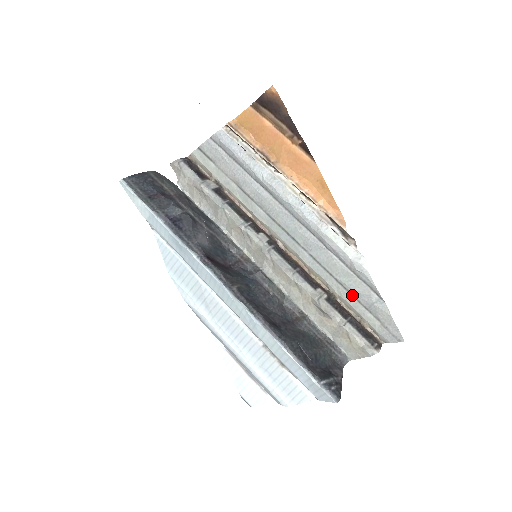
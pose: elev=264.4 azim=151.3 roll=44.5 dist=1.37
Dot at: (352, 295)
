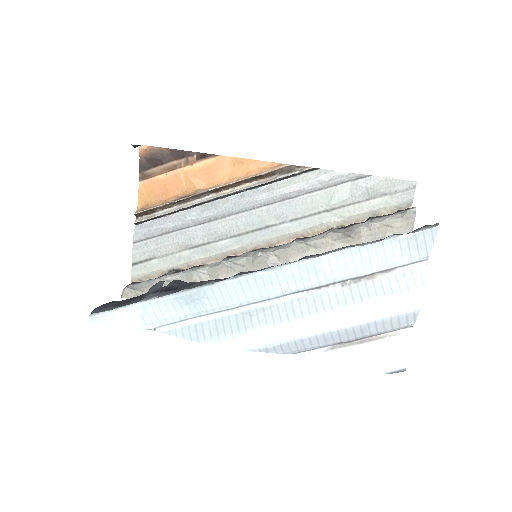
Dot at: (349, 205)
